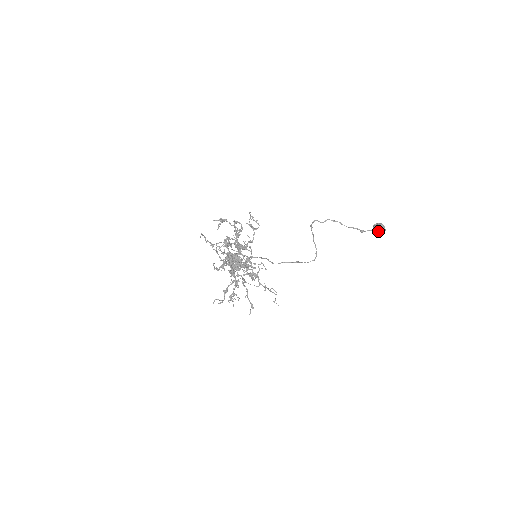
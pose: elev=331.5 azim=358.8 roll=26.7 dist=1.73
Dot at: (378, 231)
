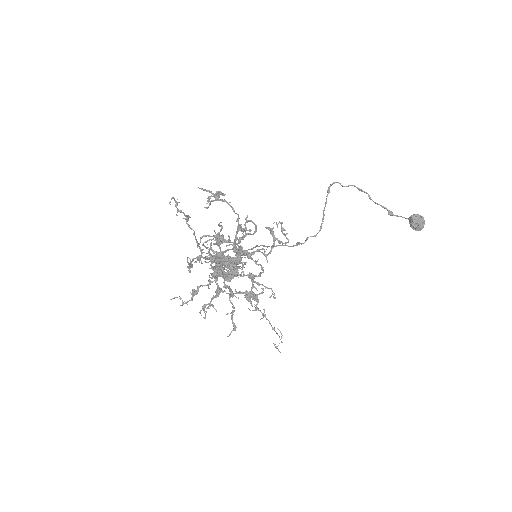
Dot at: (415, 227)
